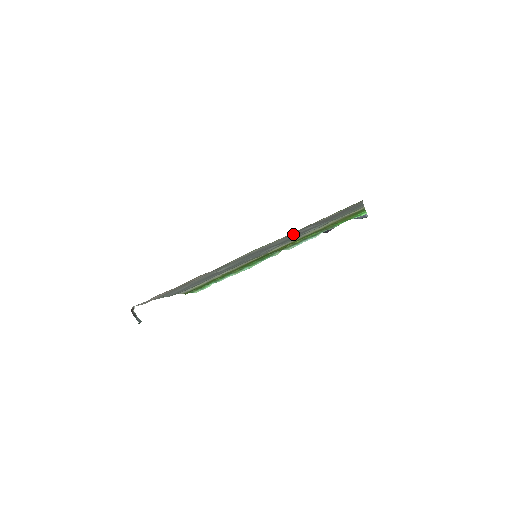
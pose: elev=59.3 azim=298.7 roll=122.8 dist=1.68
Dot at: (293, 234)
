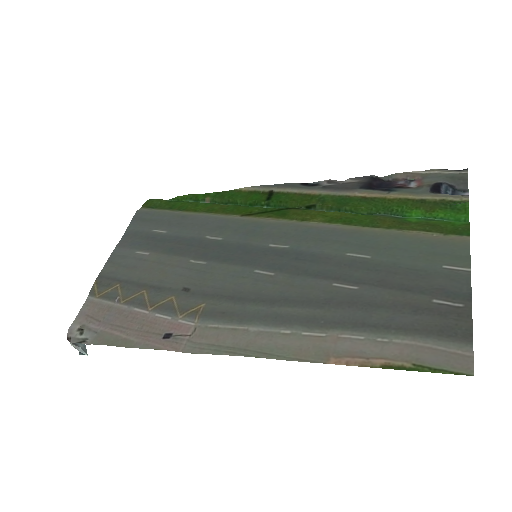
Dot at: (324, 295)
